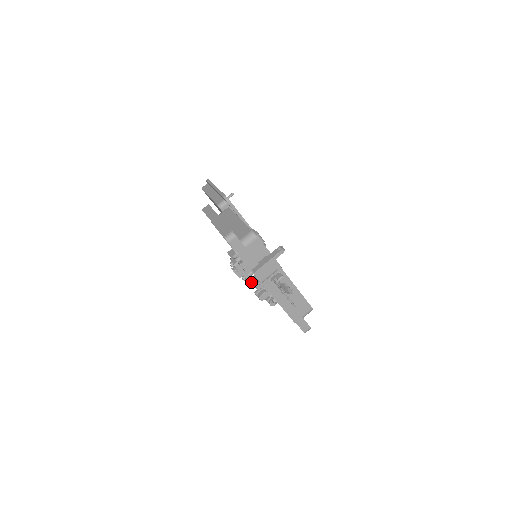
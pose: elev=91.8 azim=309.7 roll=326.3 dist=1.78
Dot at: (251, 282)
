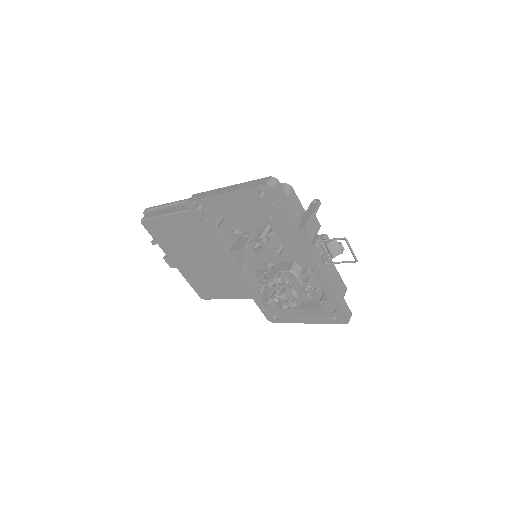
Dot at: (269, 279)
